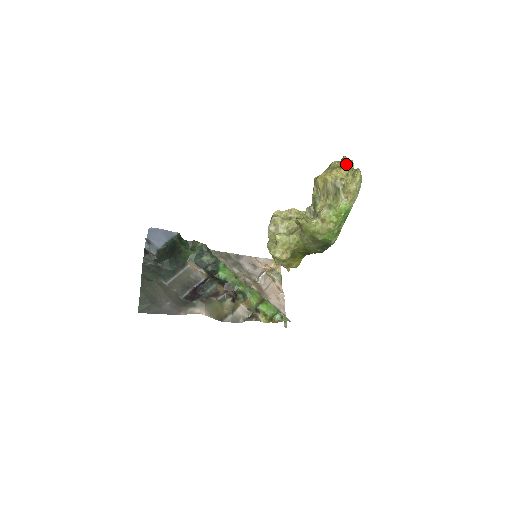
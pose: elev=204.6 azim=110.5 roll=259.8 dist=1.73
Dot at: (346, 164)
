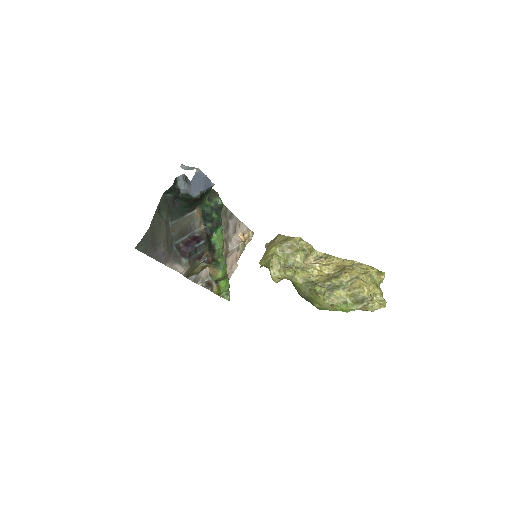
Dot at: (381, 281)
